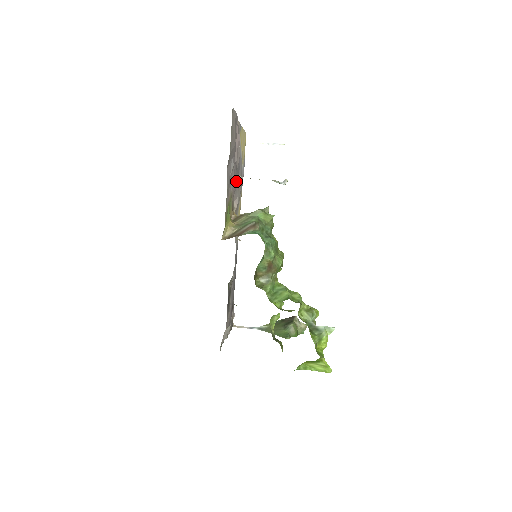
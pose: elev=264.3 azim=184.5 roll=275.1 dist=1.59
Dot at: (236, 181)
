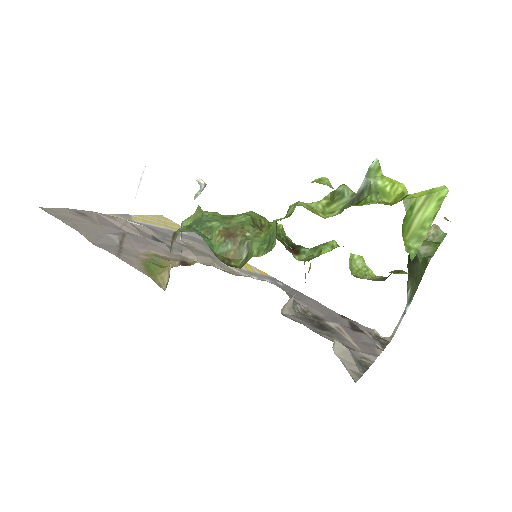
Dot at: (157, 243)
